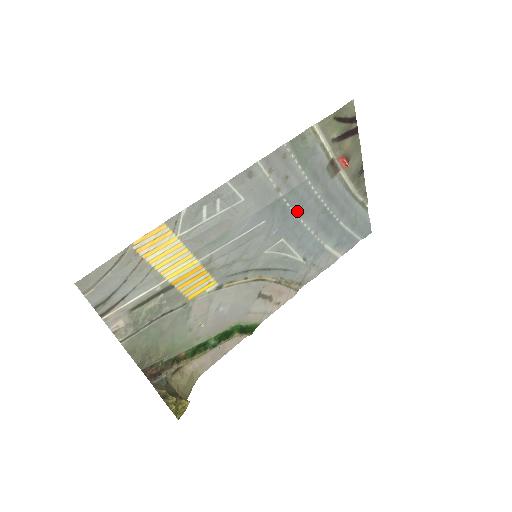
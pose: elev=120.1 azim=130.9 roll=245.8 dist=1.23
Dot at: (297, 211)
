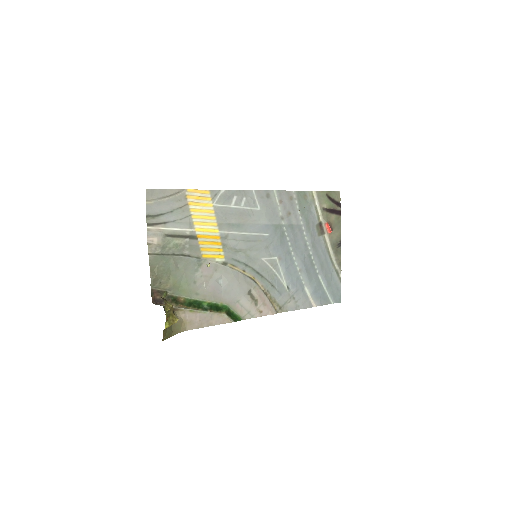
Dot at: (291, 243)
